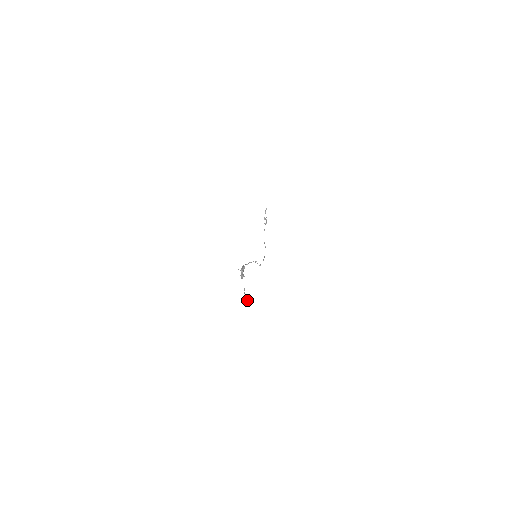
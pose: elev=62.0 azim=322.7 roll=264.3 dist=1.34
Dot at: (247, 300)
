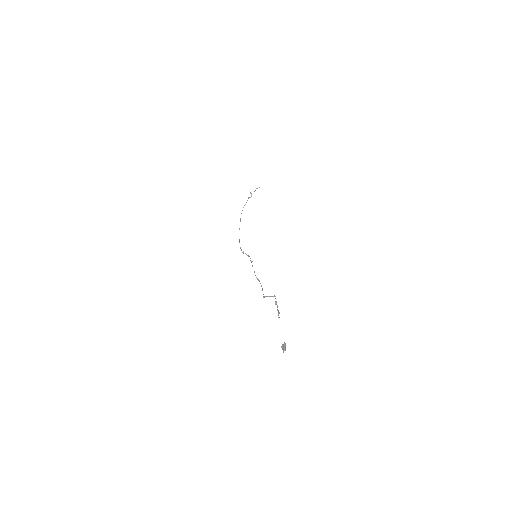
Dot at: occluded
